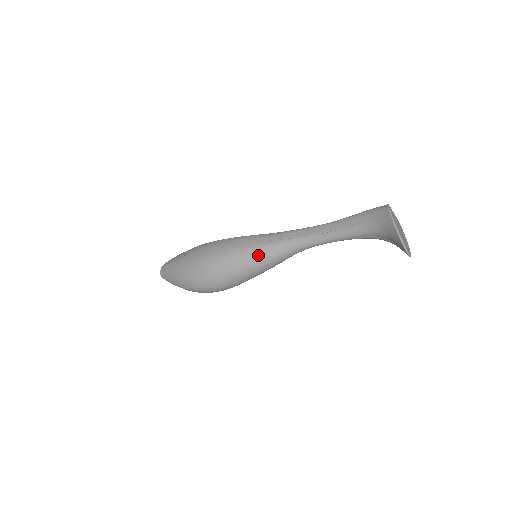
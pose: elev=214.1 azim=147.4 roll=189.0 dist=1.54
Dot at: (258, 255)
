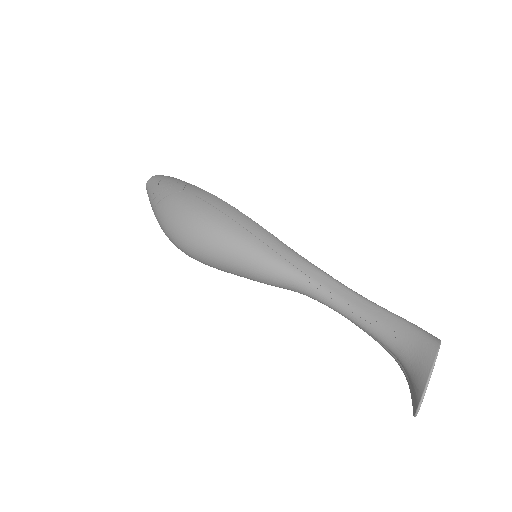
Dot at: (258, 262)
